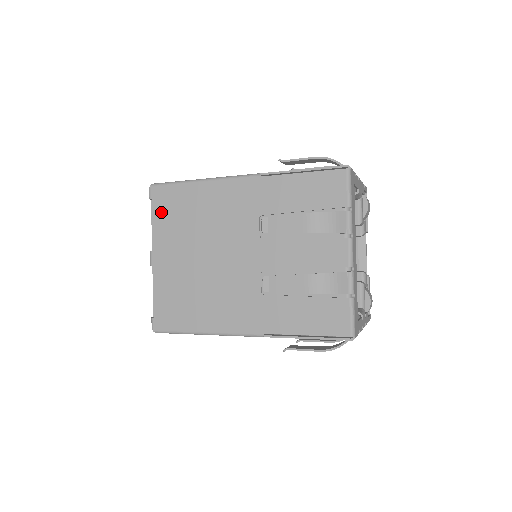
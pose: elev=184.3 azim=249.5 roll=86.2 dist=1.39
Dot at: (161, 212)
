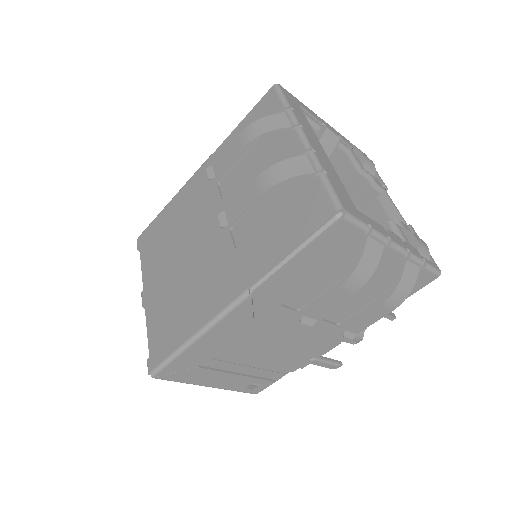
Dot at: (146, 252)
